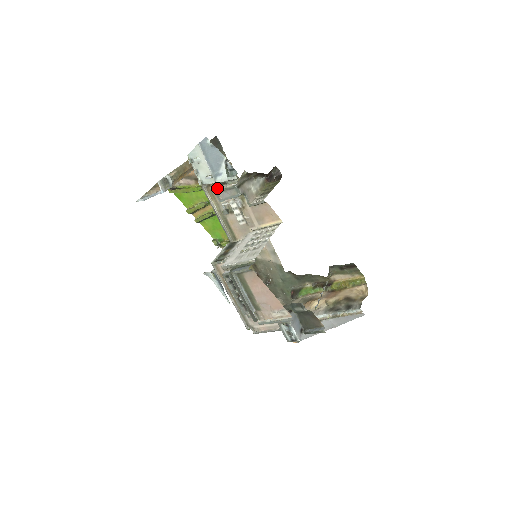
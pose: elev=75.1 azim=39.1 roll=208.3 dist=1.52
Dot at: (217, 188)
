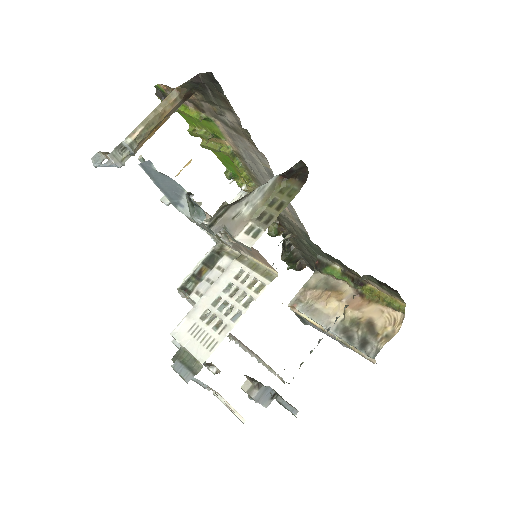
Dot at: occluded
